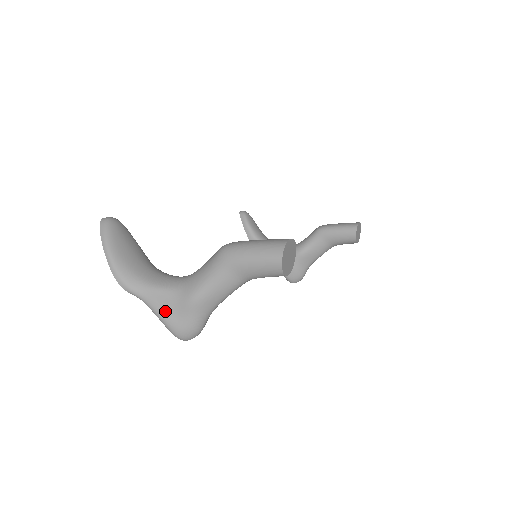
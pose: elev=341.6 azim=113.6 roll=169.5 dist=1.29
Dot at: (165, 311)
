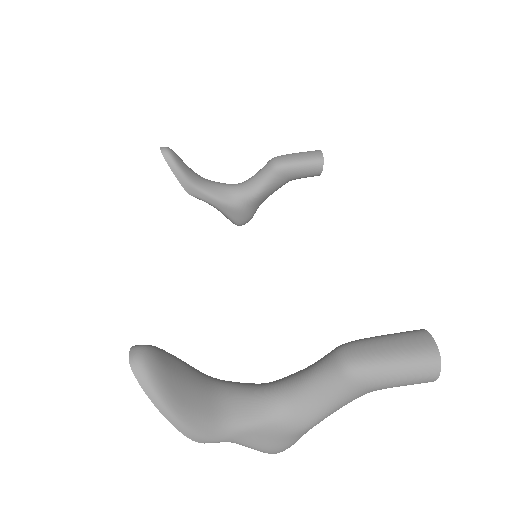
Dot at: (265, 444)
